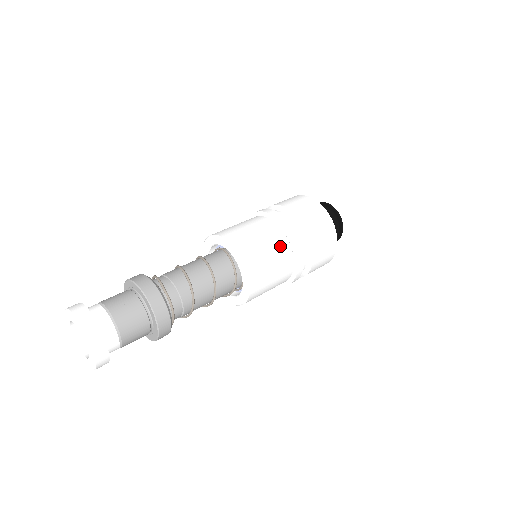
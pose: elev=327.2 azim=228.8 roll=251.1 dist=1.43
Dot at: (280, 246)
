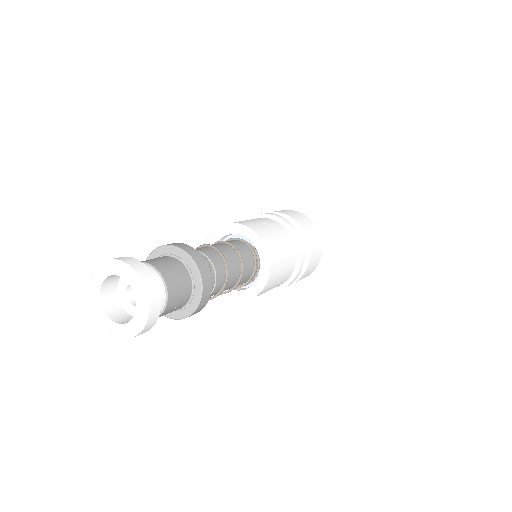
Dot at: (289, 271)
